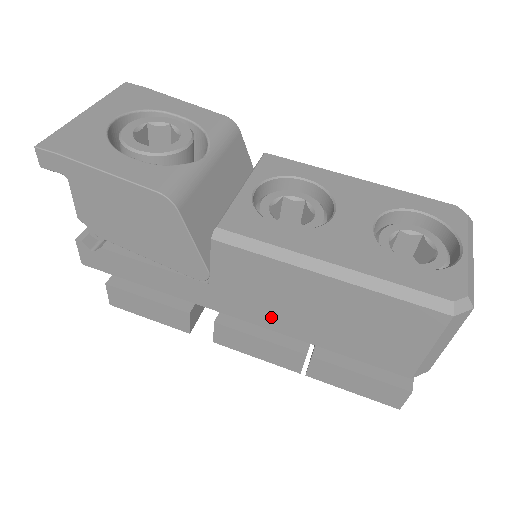
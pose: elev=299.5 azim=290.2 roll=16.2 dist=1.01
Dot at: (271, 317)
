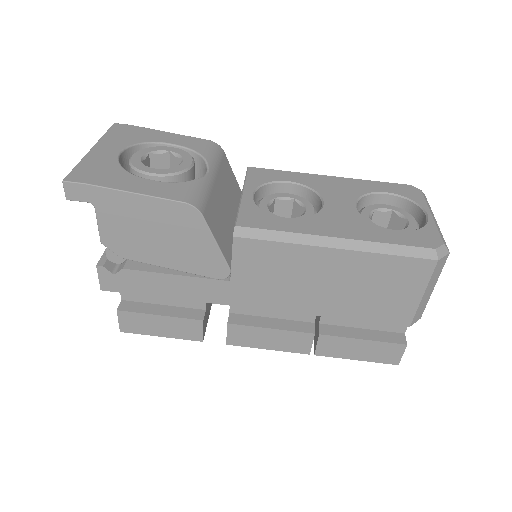
Dot at: (287, 299)
